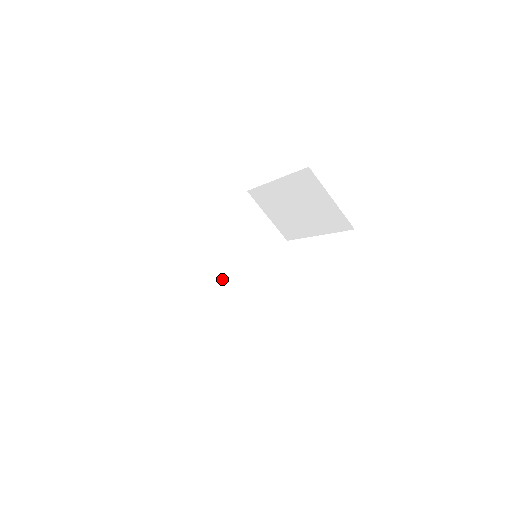
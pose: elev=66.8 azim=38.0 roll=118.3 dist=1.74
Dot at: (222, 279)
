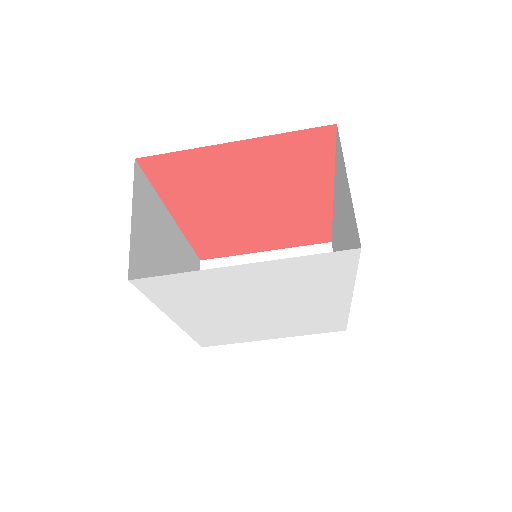
Dot at: (163, 267)
